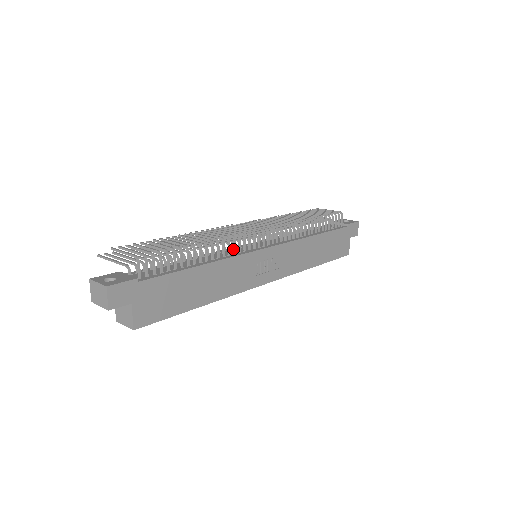
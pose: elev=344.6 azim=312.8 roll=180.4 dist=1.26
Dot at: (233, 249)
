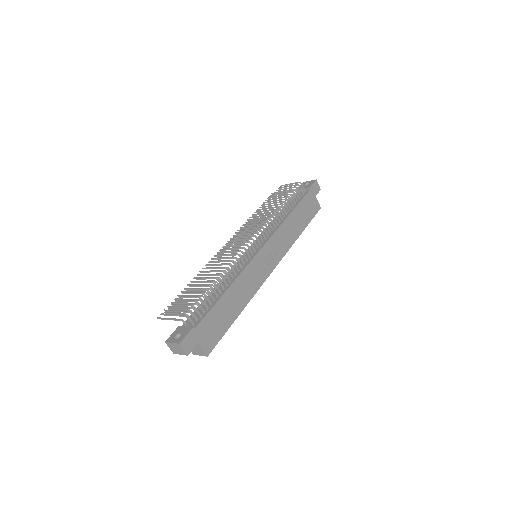
Dot at: (239, 265)
